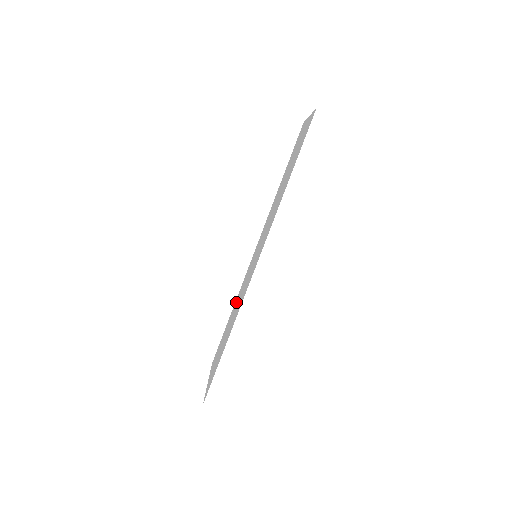
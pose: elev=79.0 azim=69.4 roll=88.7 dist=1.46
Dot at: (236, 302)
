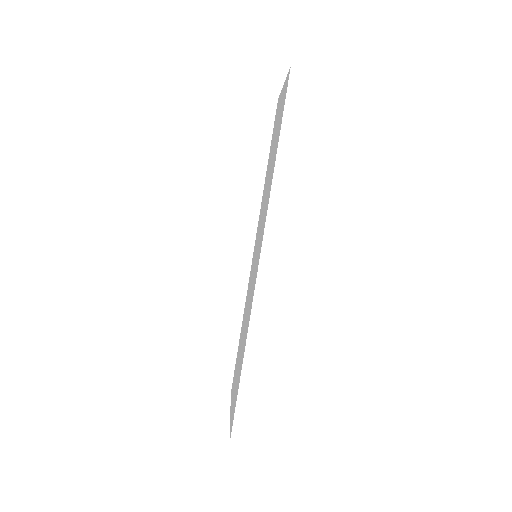
Dot at: (244, 315)
